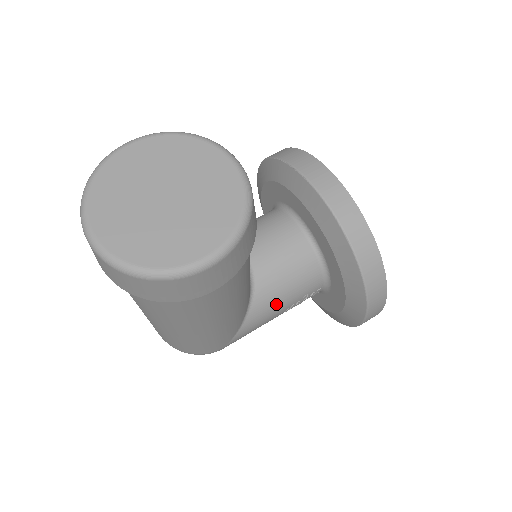
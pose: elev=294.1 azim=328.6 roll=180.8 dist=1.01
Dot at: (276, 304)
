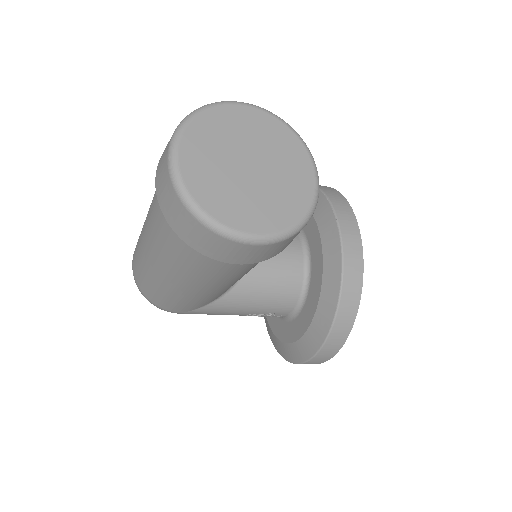
Dot at: (246, 305)
